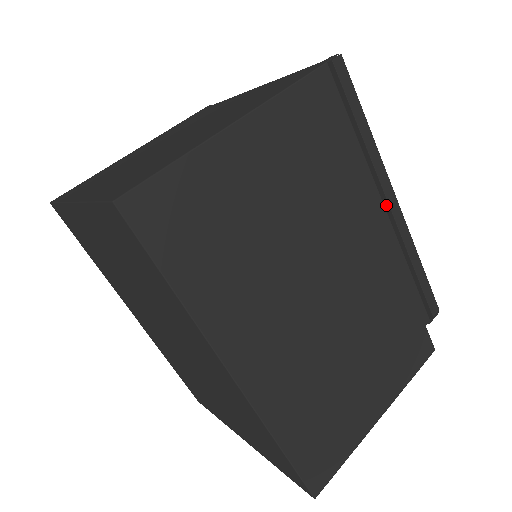
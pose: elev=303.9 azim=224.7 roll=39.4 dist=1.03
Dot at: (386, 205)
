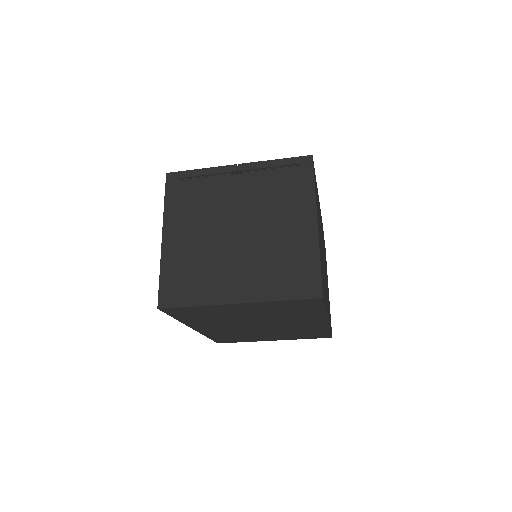
Dot at: occluded
